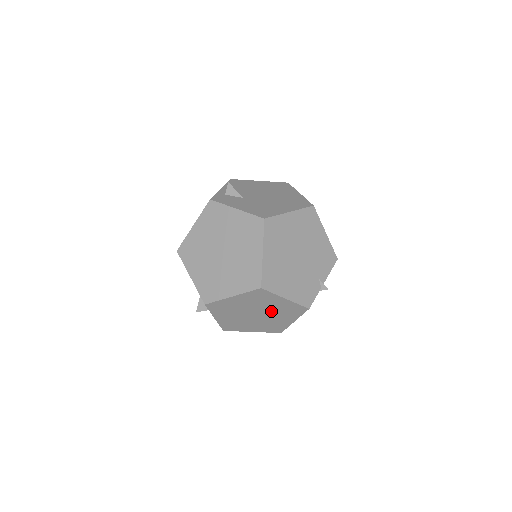
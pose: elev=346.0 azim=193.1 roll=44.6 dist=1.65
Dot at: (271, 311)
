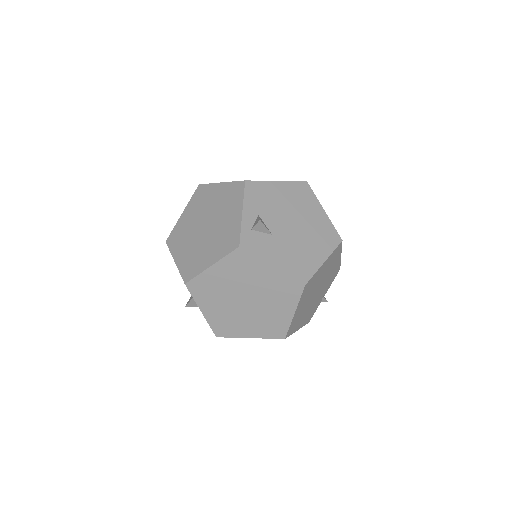
Dot at: occluded
